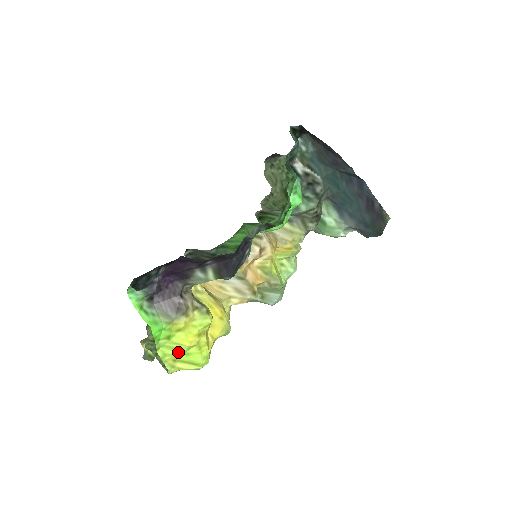
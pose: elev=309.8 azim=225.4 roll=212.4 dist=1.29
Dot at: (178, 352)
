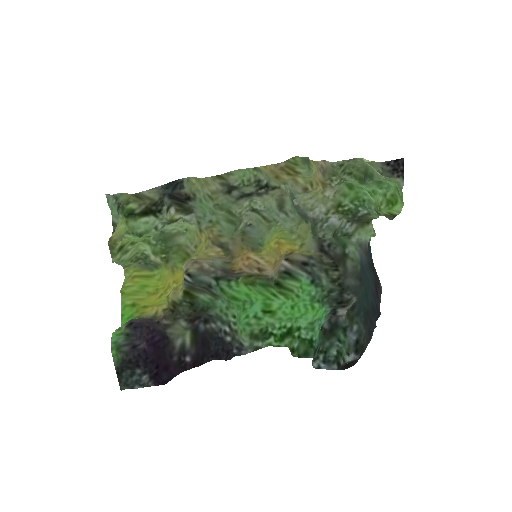
Dot at: (138, 288)
